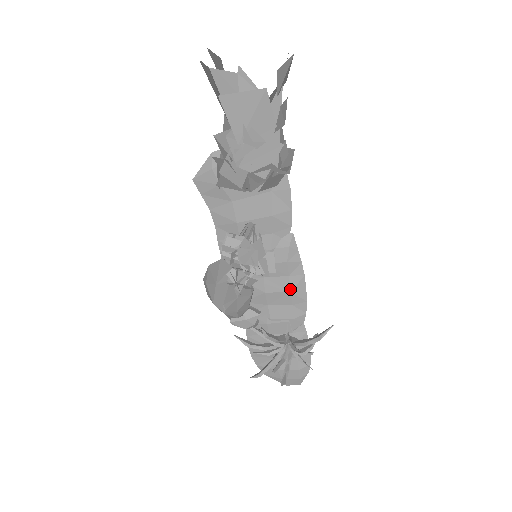
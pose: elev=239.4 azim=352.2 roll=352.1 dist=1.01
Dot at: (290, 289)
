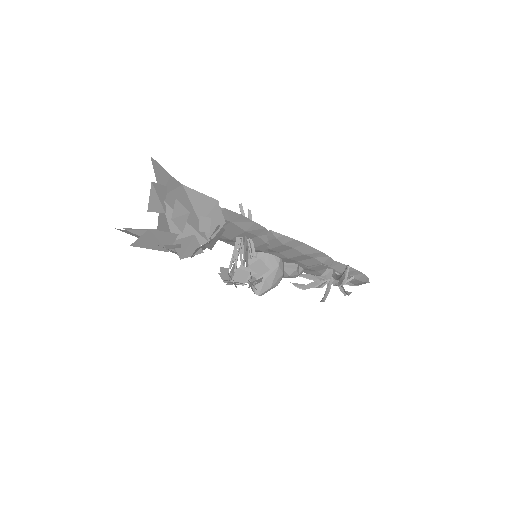
Dot at: (302, 253)
